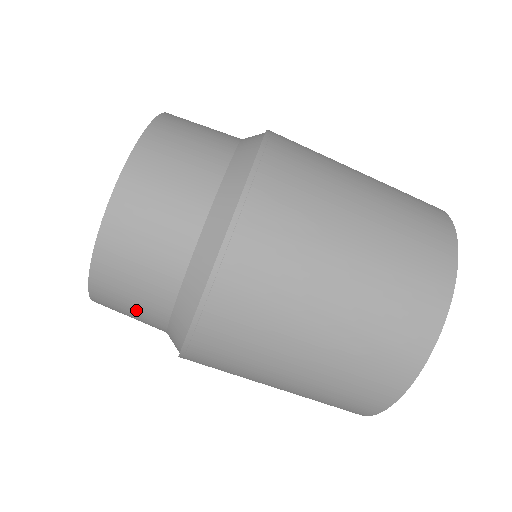
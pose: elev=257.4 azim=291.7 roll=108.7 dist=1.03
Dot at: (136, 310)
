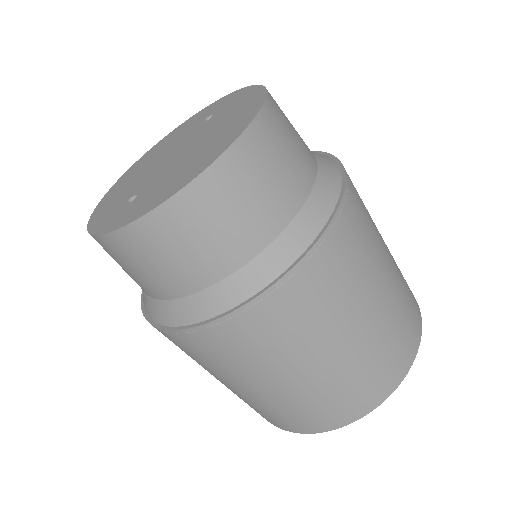
Dot at: occluded
